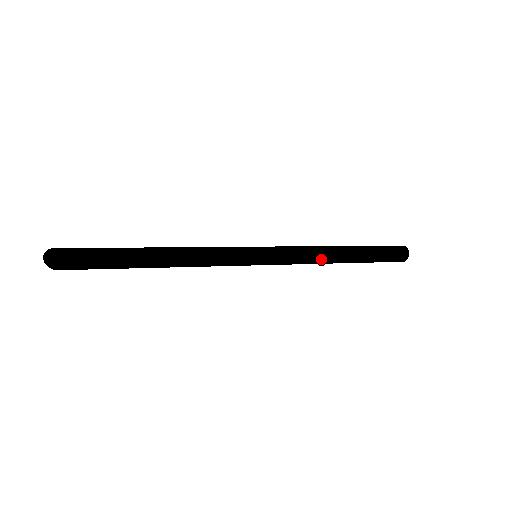
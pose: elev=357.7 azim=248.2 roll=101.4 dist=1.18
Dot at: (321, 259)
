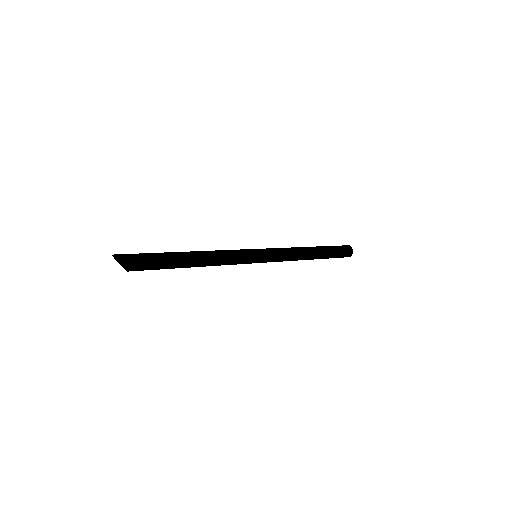
Dot at: (299, 251)
